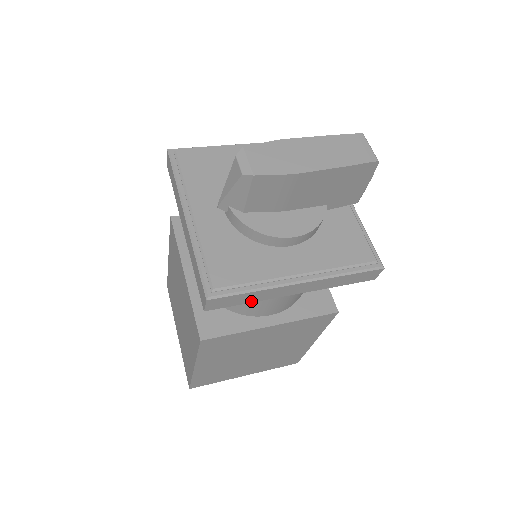
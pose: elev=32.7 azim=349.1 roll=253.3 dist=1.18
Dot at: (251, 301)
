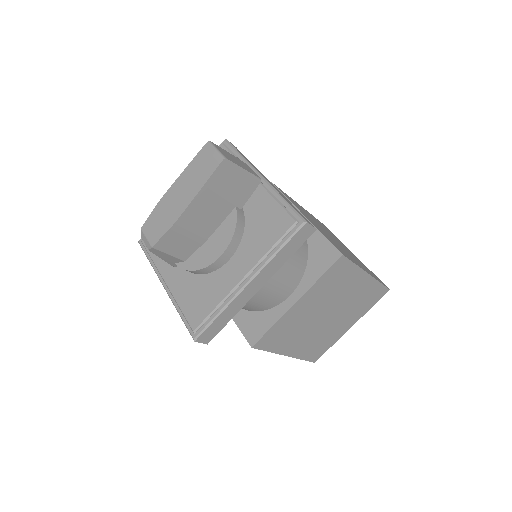
Dot at: (231, 317)
